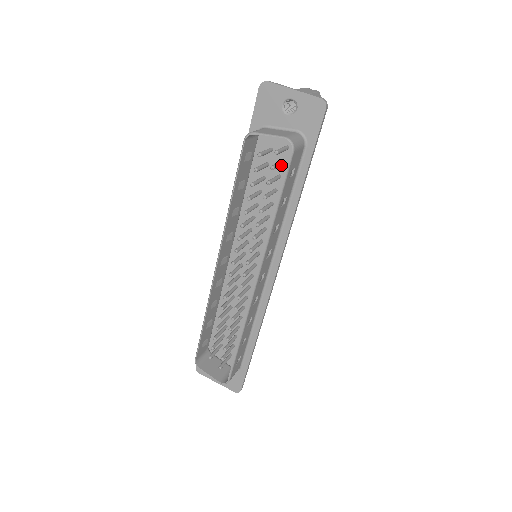
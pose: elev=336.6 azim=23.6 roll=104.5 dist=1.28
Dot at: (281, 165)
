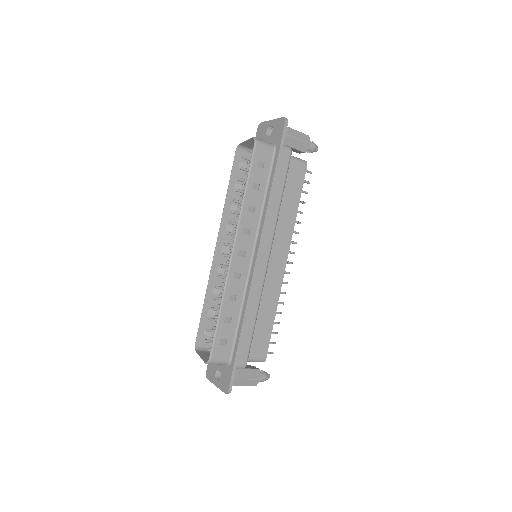
Dot at: occluded
